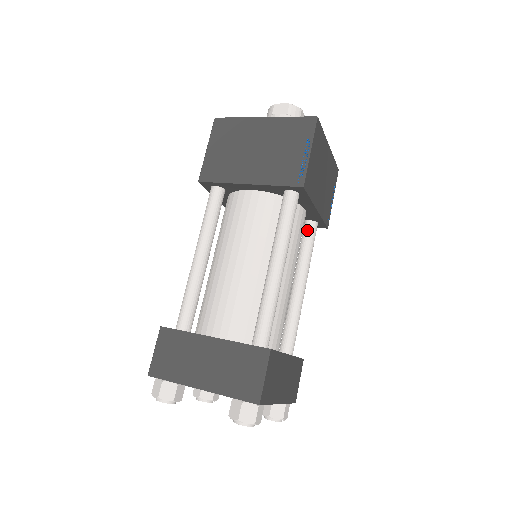
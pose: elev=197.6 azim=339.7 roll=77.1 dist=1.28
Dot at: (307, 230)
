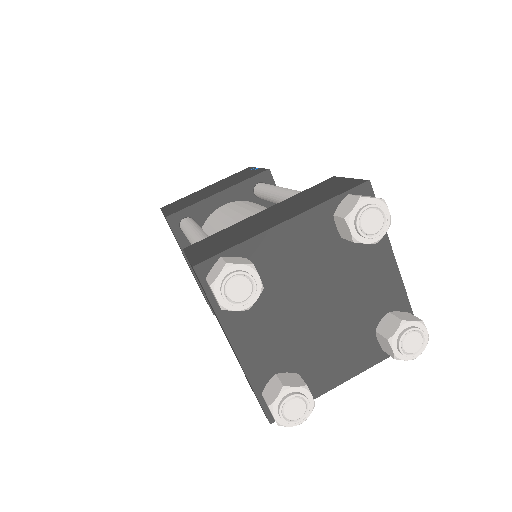
Dot at: occluded
